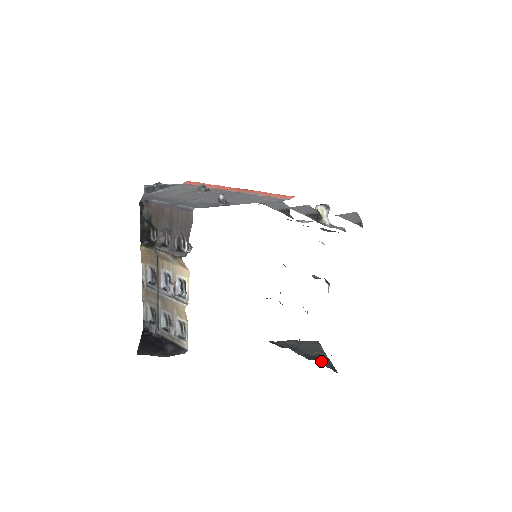
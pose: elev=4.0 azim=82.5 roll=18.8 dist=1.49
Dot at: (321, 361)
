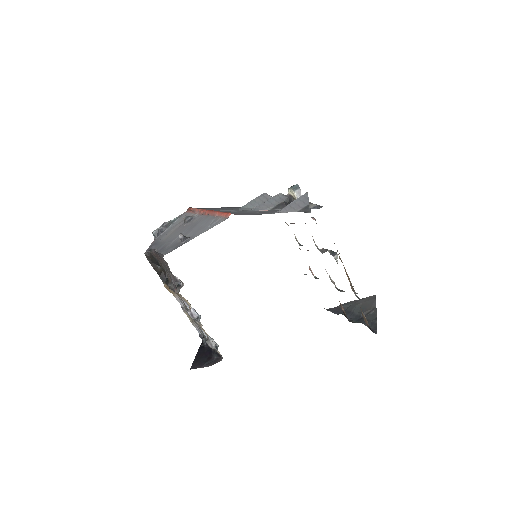
Dot at: occluded
